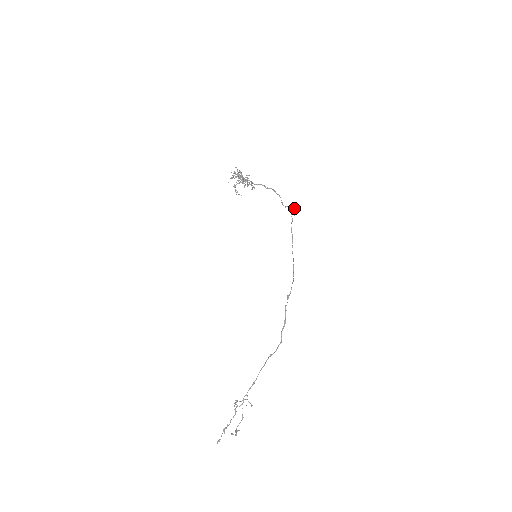
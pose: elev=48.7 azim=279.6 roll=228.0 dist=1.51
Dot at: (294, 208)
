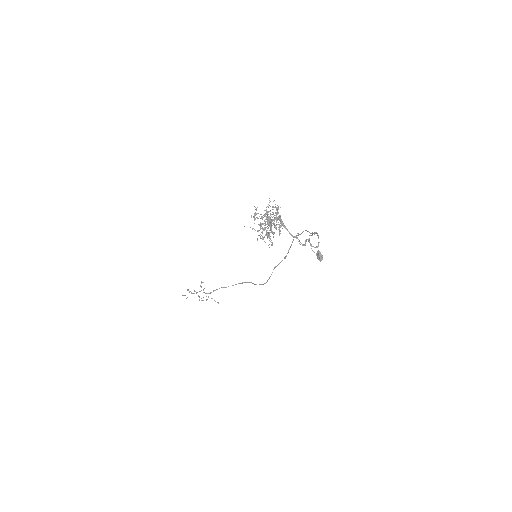
Dot at: (320, 260)
